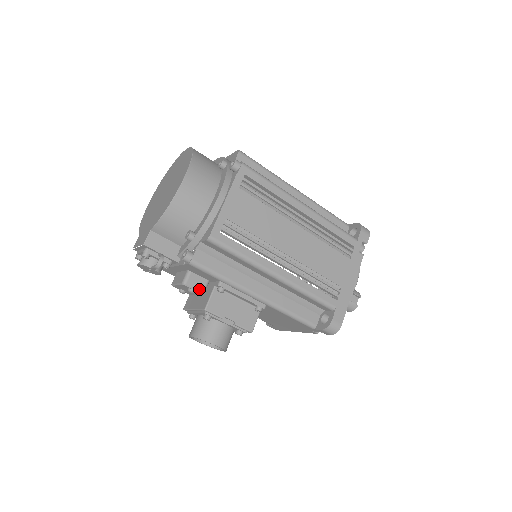
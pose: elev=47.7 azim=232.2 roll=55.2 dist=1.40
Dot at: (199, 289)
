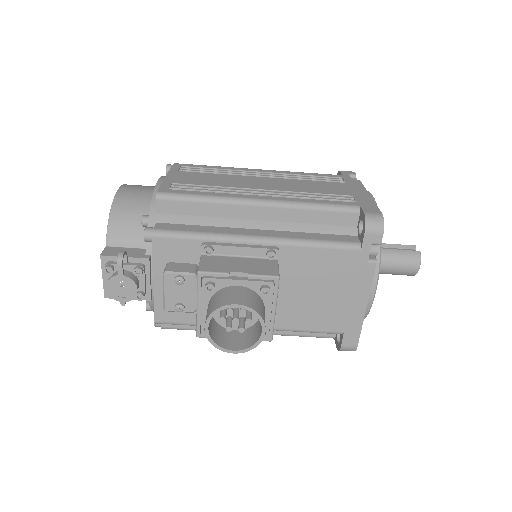
Dot at: (187, 271)
